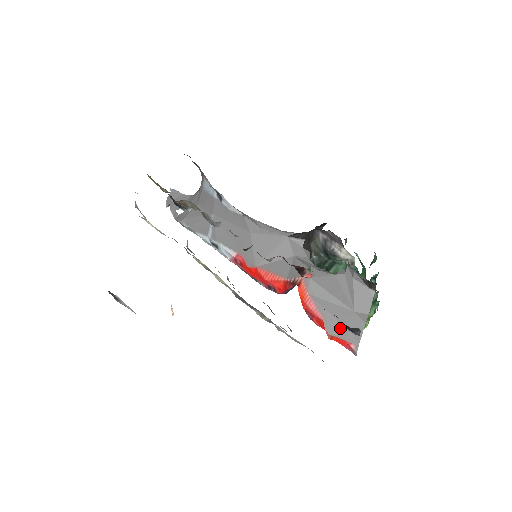
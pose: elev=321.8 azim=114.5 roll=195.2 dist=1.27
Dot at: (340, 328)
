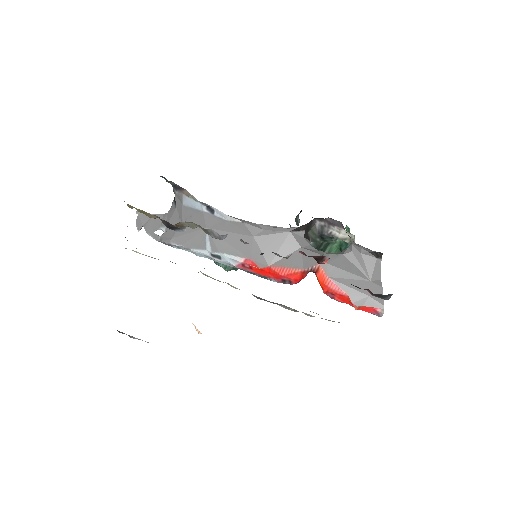
Dot at: (365, 298)
